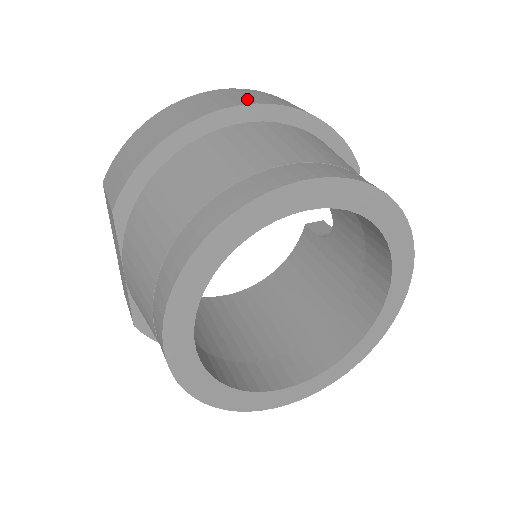
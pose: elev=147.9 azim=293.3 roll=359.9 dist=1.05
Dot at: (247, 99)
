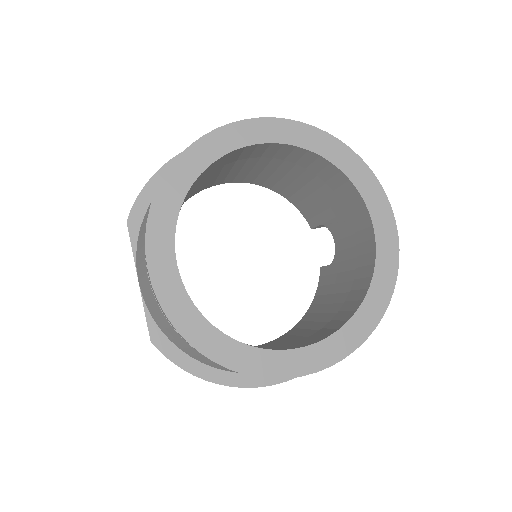
Dot at: occluded
